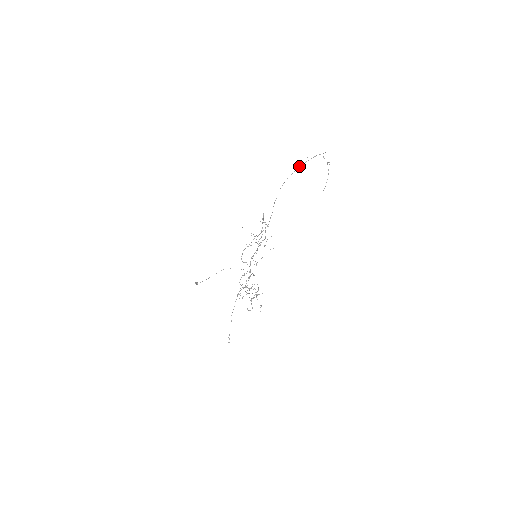
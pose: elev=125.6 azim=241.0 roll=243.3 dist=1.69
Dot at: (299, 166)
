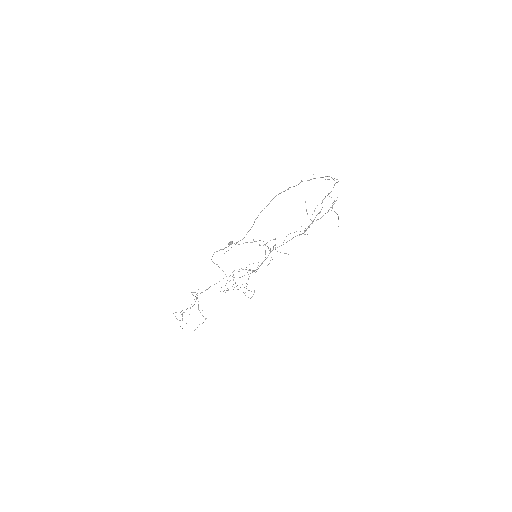
Dot at: occluded
